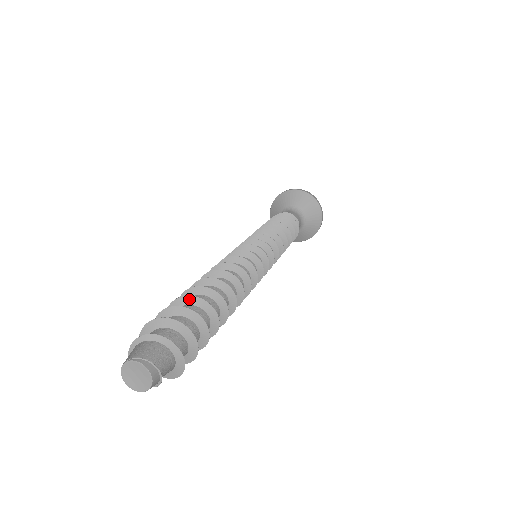
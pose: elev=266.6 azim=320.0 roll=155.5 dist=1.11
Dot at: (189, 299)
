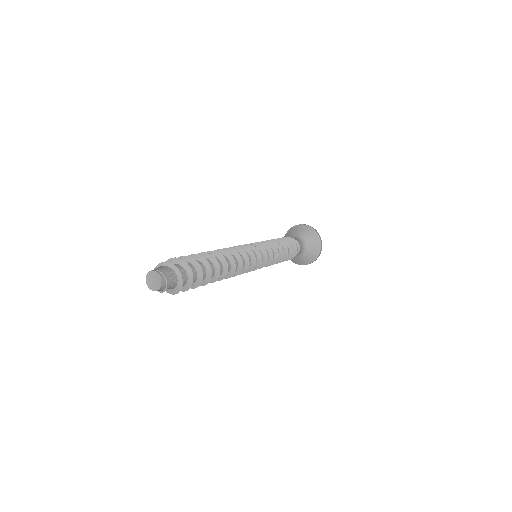
Dot at: (195, 256)
